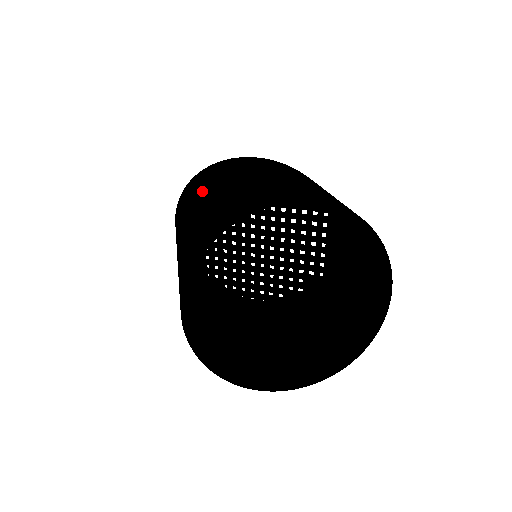
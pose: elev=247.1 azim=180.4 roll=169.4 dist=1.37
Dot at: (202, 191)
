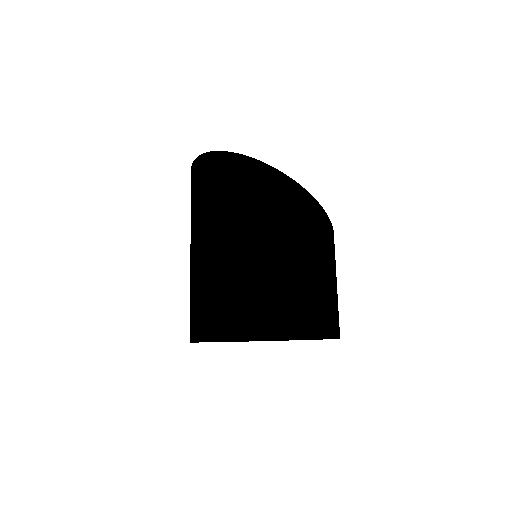
Dot at: (245, 225)
